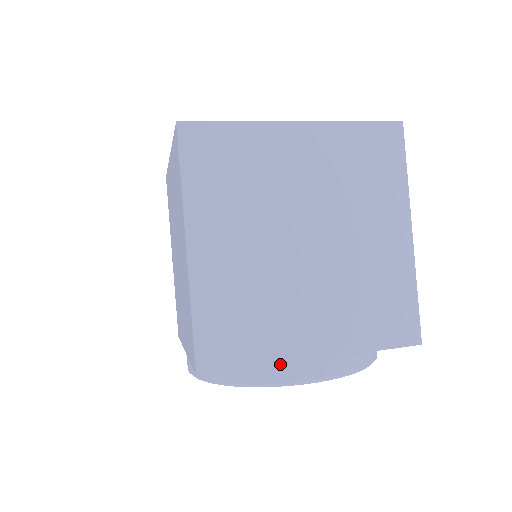
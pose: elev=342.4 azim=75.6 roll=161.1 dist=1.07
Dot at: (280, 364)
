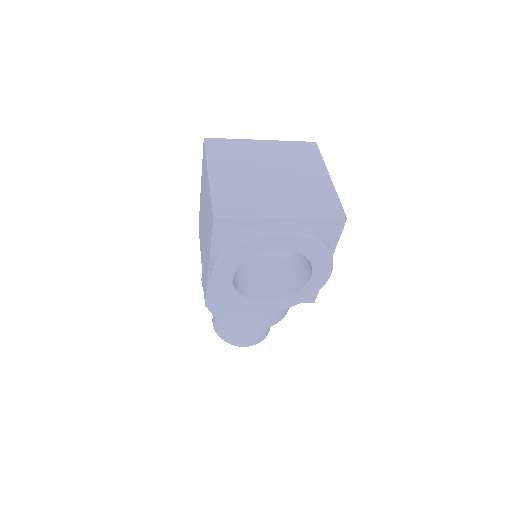
Dot at: (262, 225)
